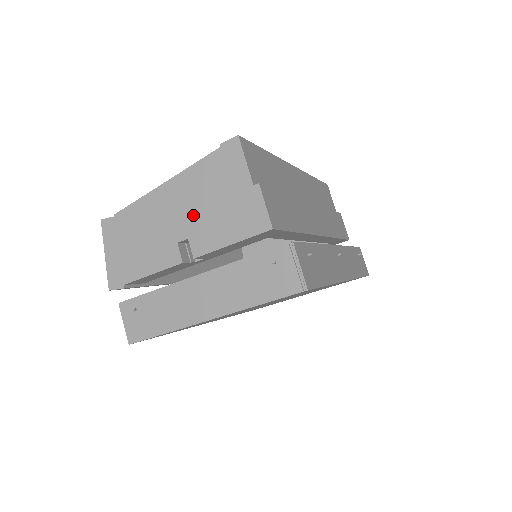
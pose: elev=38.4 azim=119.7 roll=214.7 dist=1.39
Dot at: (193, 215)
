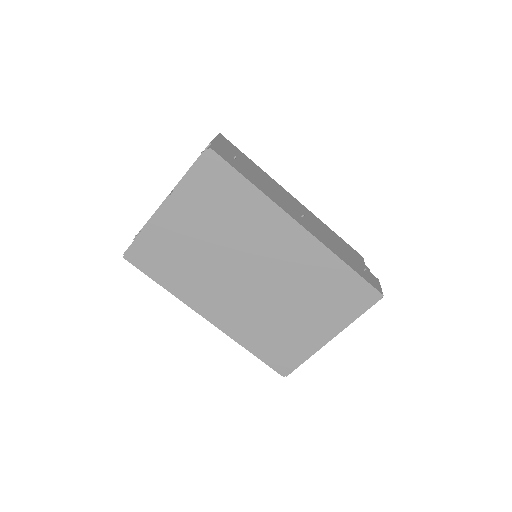
Dot at: occluded
